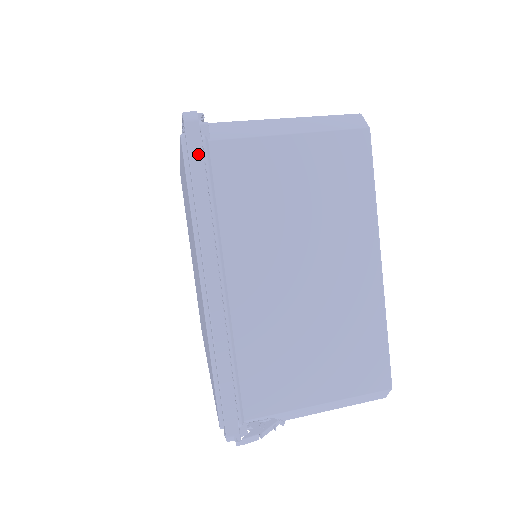
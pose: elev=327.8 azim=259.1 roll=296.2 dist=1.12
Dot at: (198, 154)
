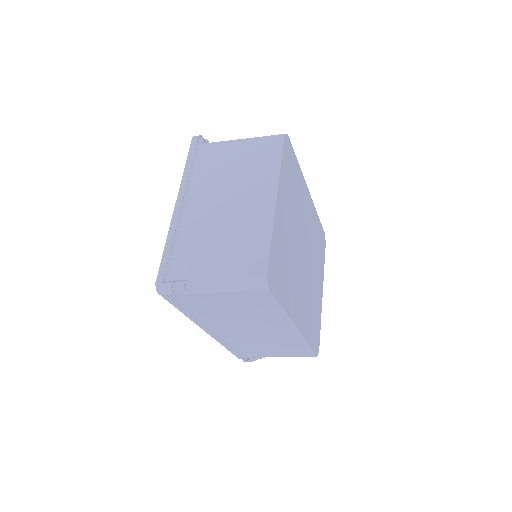
Dot at: (193, 148)
